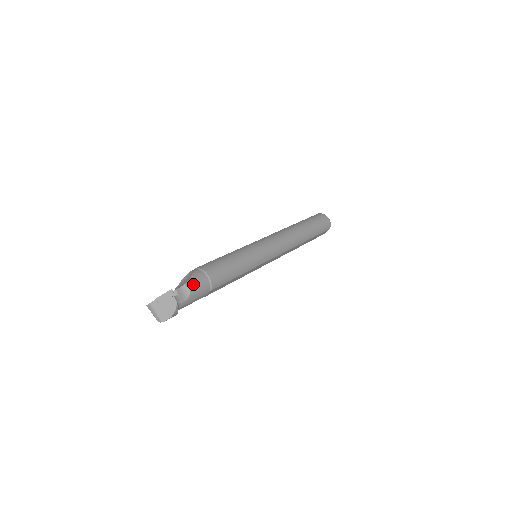
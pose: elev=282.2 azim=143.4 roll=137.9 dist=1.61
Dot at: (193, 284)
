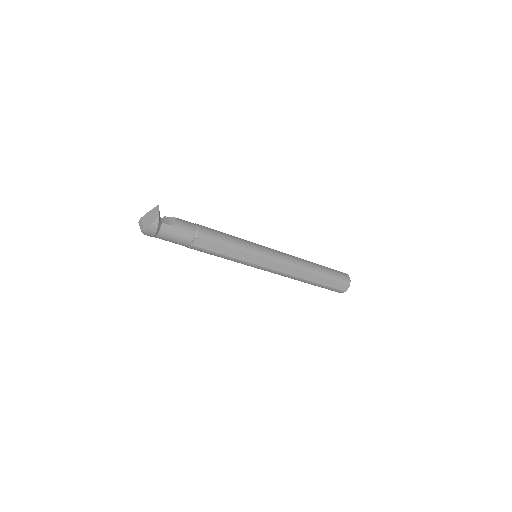
Dot at: (181, 221)
